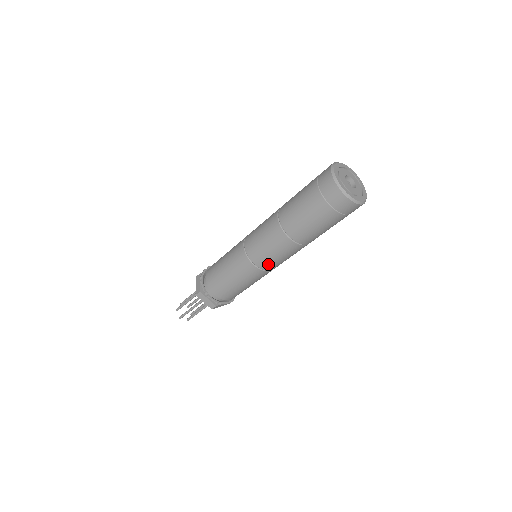
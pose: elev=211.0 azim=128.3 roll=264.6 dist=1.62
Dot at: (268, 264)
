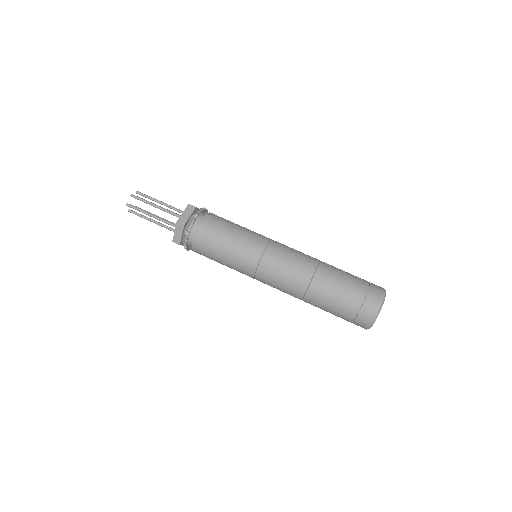
Dot at: (265, 280)
